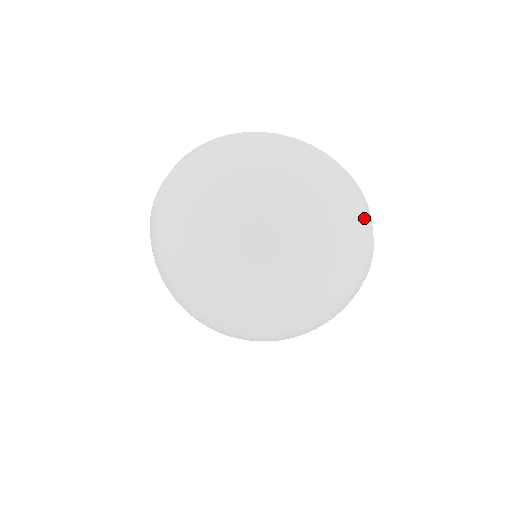
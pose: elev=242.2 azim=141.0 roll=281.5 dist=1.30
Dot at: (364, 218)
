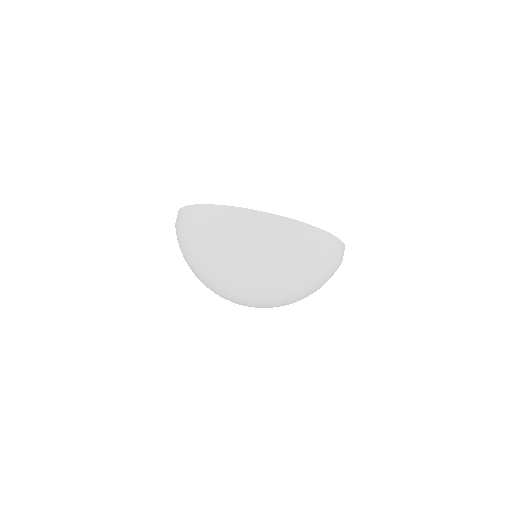
Dot at: occluded
